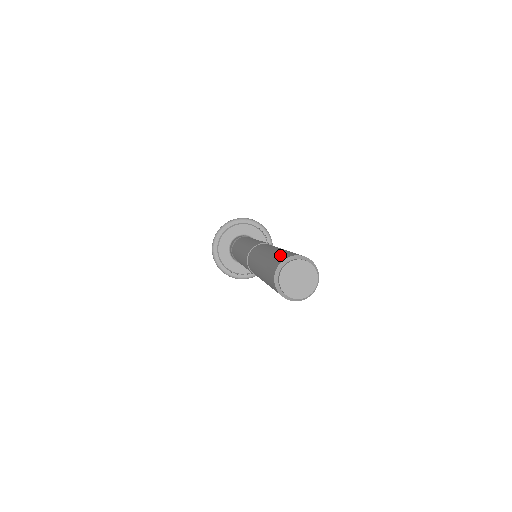
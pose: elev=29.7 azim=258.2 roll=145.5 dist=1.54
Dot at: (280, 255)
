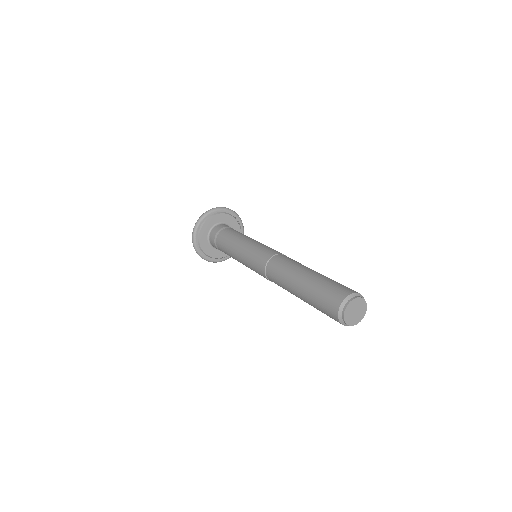
Dot at: (339, 285)
